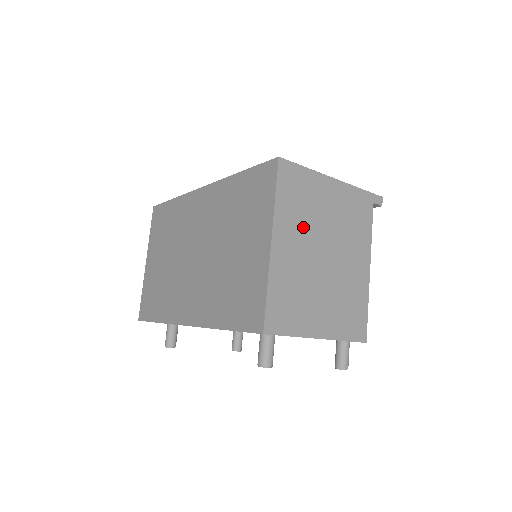
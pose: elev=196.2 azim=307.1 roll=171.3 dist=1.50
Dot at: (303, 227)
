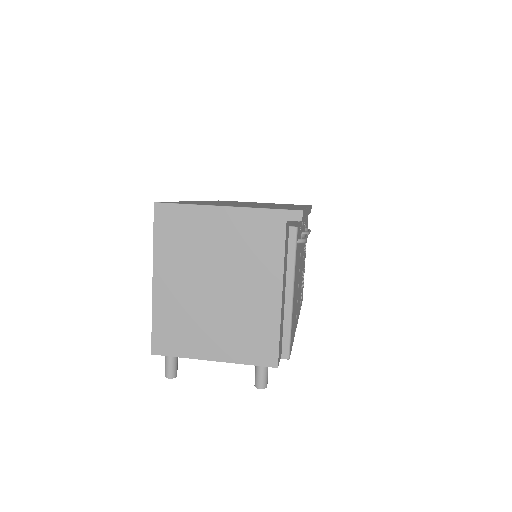
Dot at: (187, 262)
